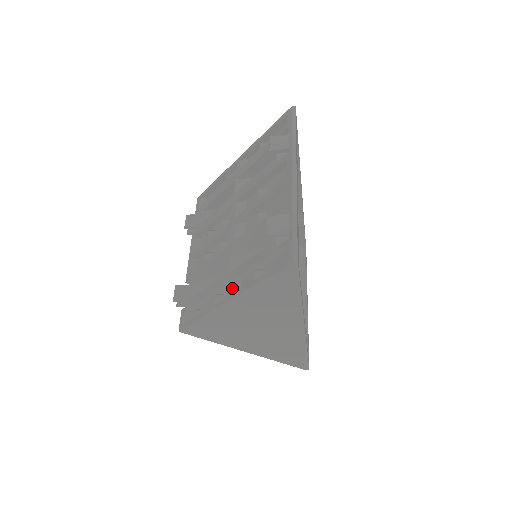
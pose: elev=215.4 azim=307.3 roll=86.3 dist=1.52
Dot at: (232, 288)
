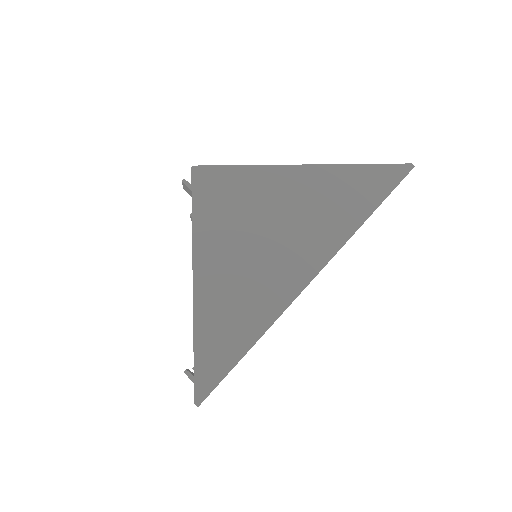
Dot at: occluded
